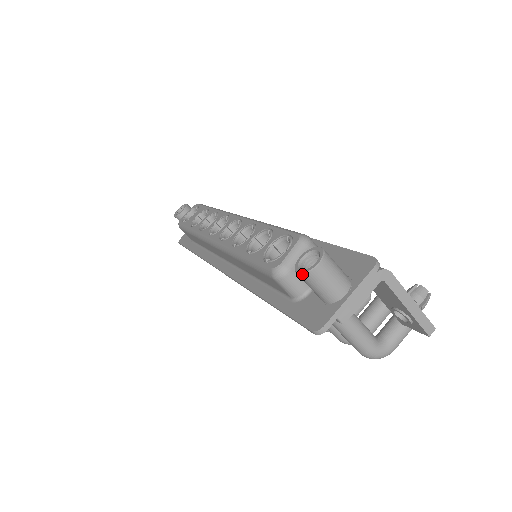
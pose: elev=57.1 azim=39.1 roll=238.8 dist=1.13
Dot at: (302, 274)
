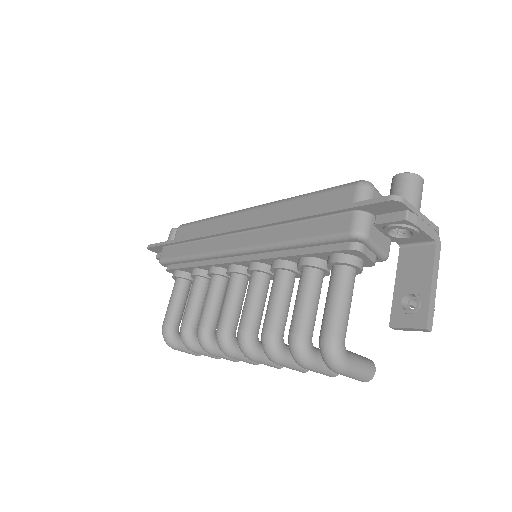
Dot at: (406, 172)
